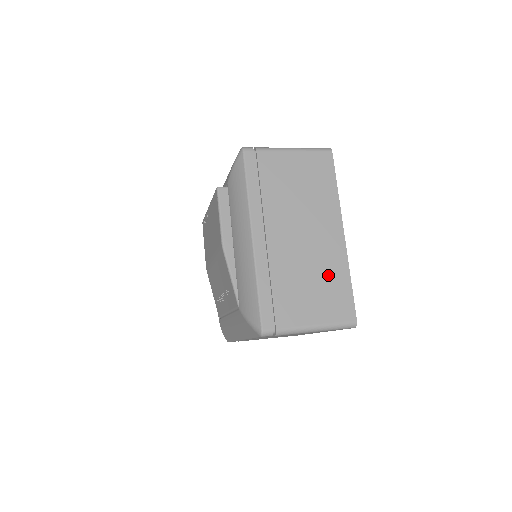
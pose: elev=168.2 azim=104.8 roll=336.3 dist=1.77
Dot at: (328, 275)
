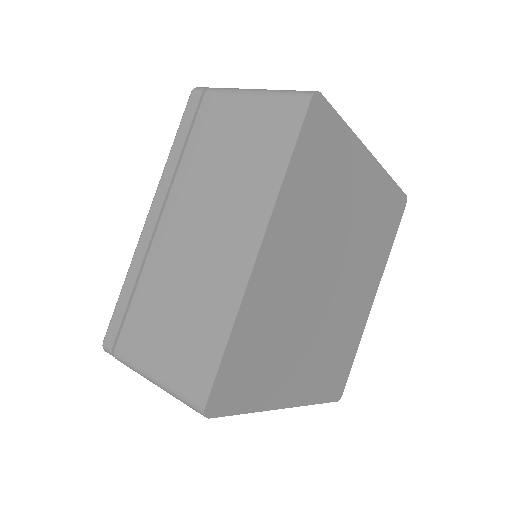
Dot at: (203, 310)
